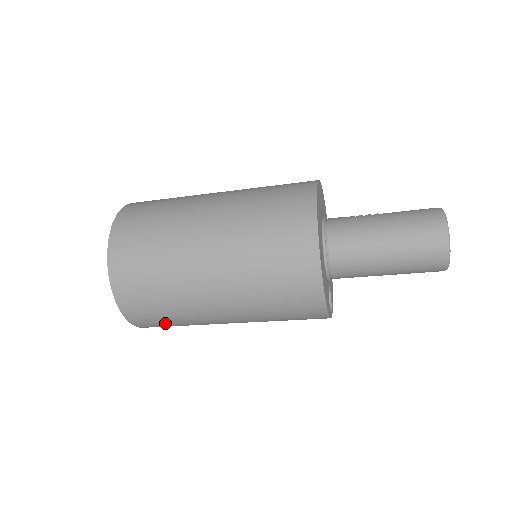
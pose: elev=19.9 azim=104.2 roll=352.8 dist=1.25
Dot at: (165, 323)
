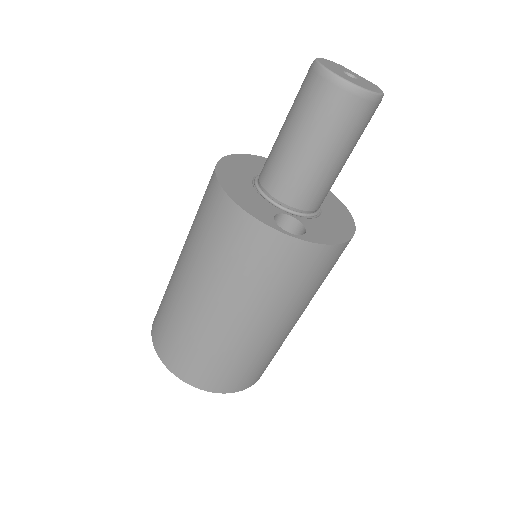
Dot at: (186, 352)
